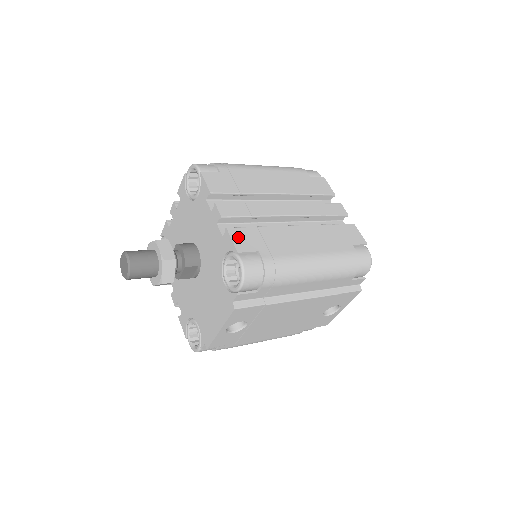
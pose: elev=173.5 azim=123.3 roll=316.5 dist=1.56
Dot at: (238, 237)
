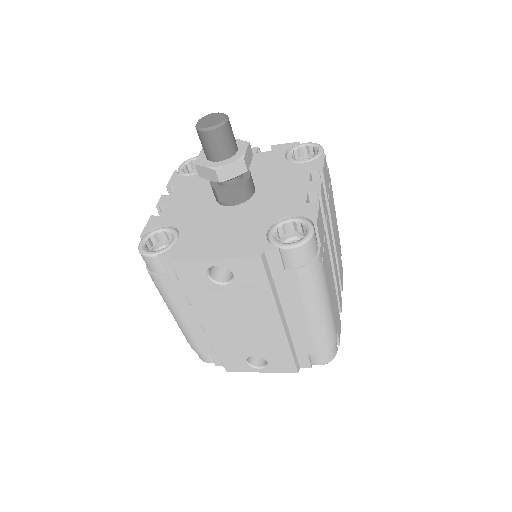
Dot at: (320, 217)
